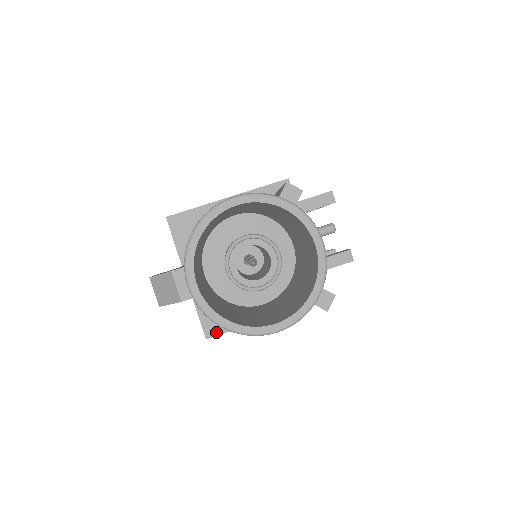
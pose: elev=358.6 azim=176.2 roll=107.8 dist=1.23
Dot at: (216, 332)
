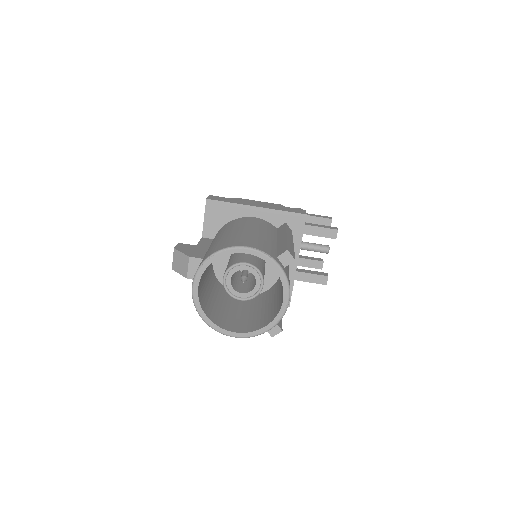
Dot at: occluded
